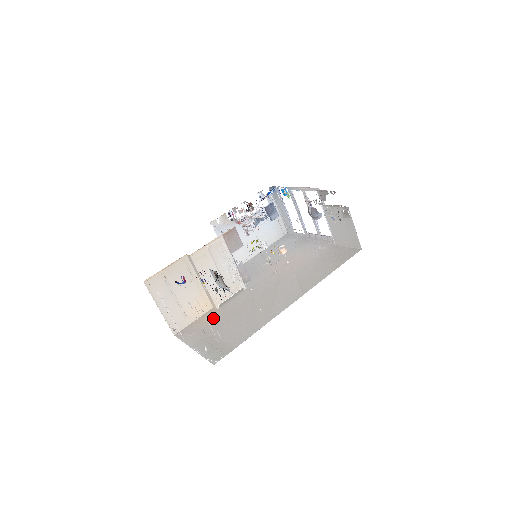
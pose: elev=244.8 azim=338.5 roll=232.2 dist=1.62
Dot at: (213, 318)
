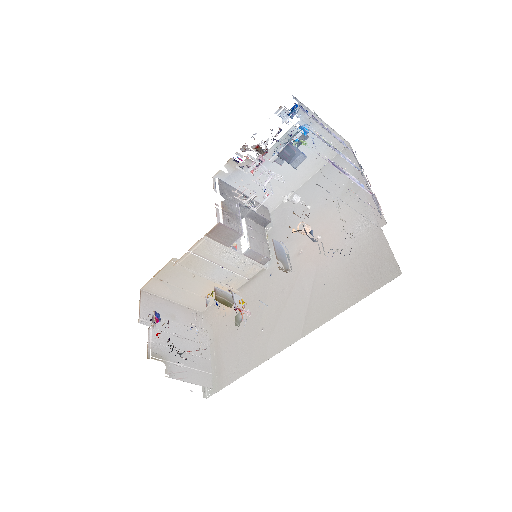
Dot at: (229, 309)
